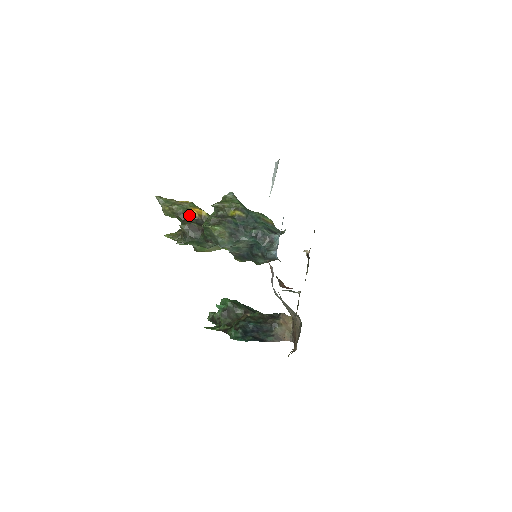
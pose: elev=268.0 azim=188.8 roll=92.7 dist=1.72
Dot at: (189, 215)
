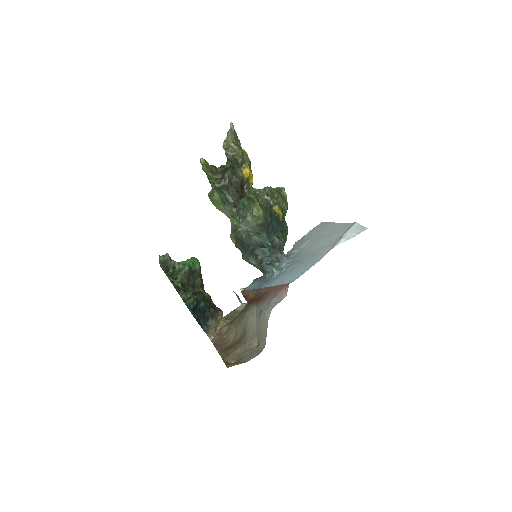
Dot at: (241, 169)
